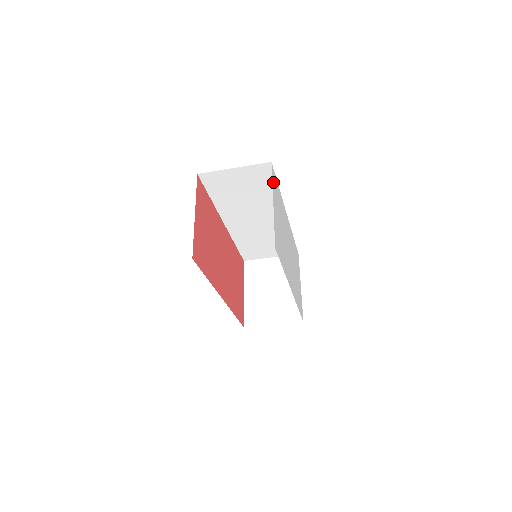
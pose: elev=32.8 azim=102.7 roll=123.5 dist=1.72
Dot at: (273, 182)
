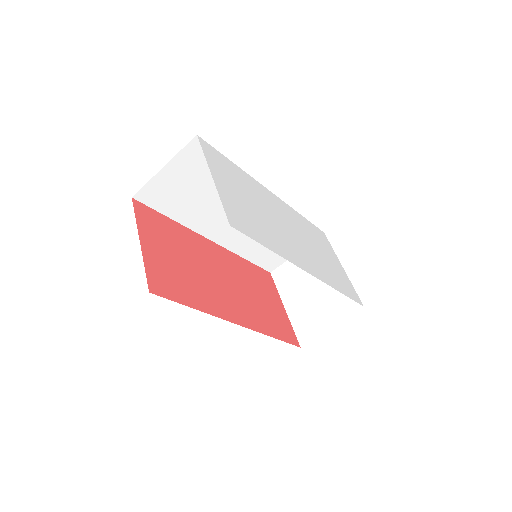
Dot at: (208, 155)
